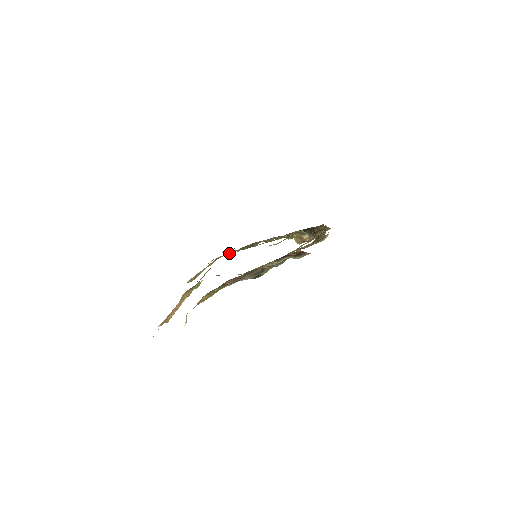
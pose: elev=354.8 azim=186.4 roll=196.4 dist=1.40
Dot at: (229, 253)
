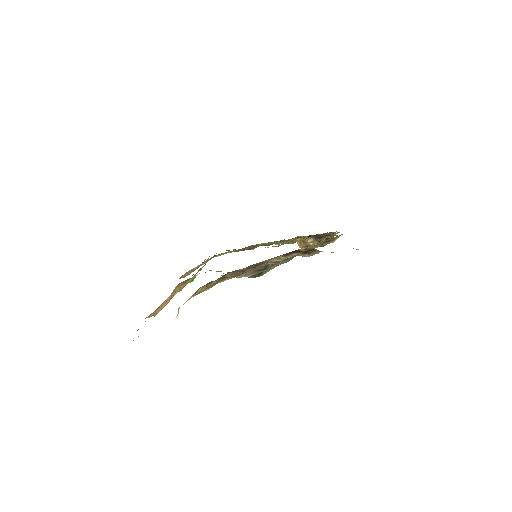
Dot at: occluded
